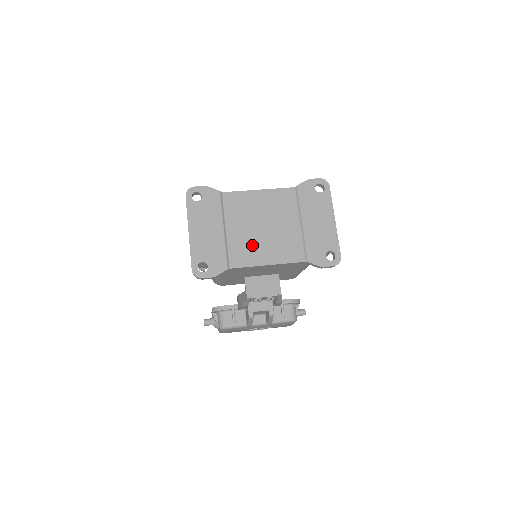
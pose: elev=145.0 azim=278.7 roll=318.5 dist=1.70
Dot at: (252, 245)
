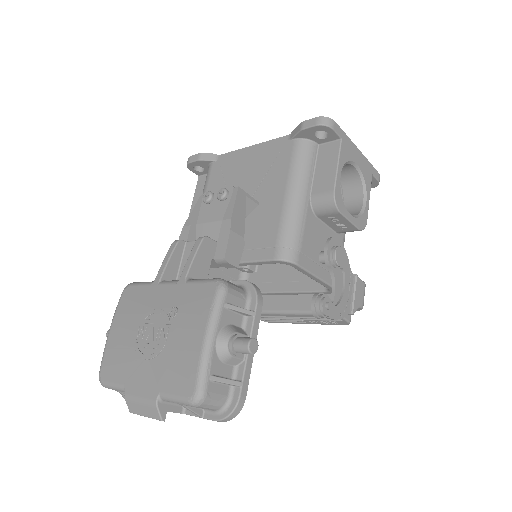
Dot at: occluded
